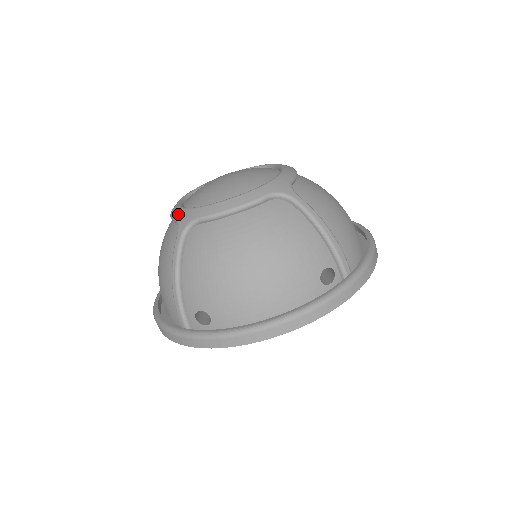
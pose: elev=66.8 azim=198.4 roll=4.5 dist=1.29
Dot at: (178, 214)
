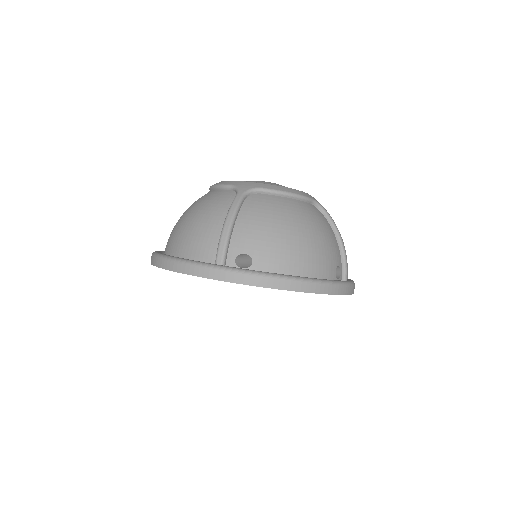
Dot at: (235, 183)
